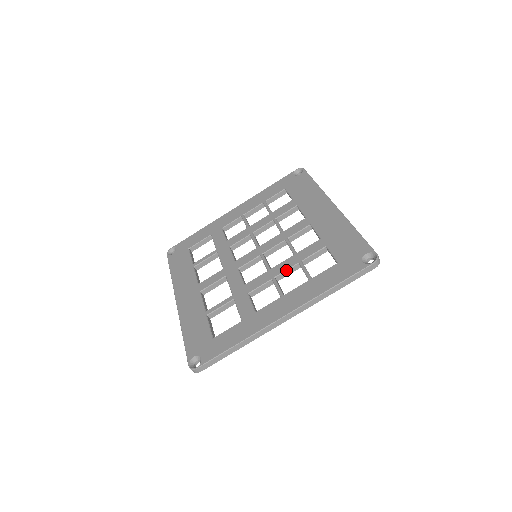
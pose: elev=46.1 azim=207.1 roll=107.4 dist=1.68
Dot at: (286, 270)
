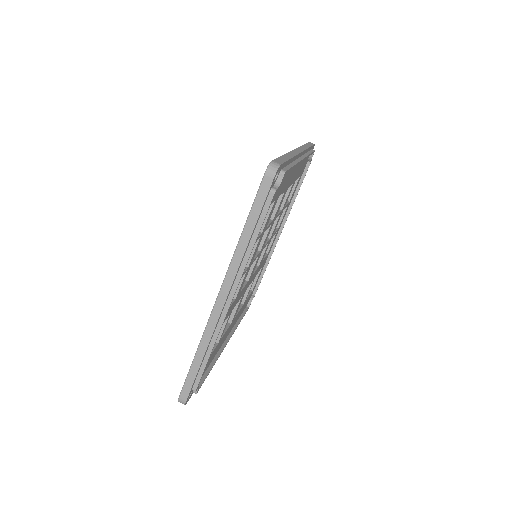
Dot at: occluded
